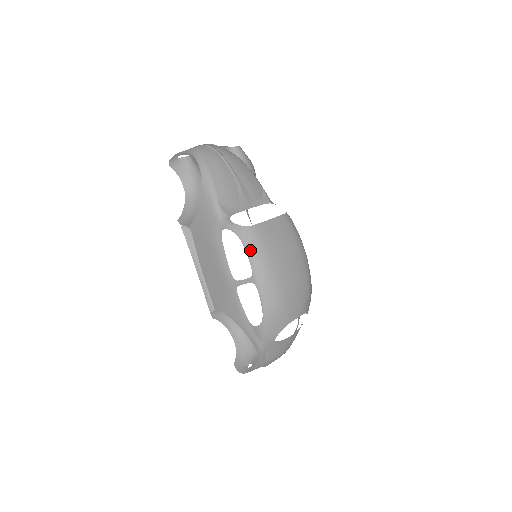
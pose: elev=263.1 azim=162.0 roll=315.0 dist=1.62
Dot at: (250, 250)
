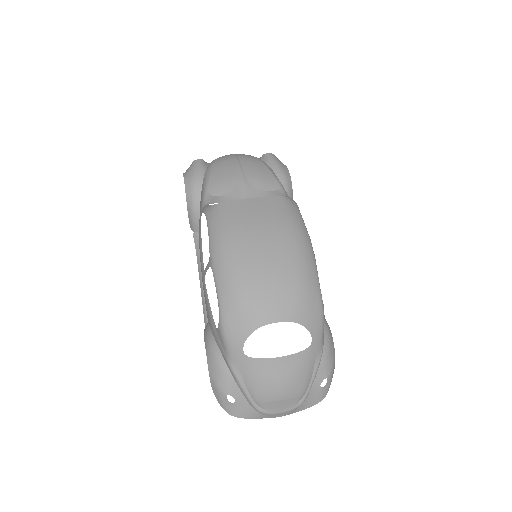
Dot at: (211, 227)
